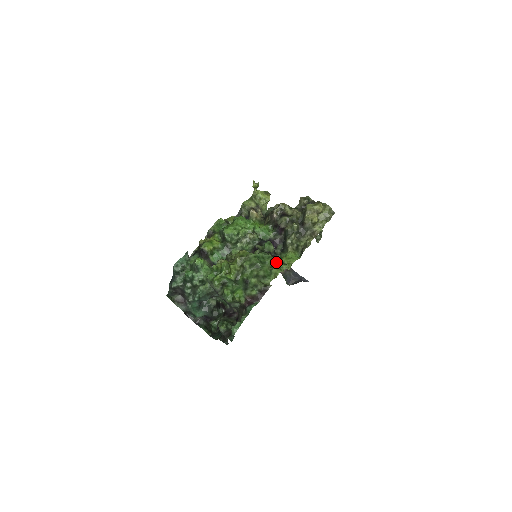
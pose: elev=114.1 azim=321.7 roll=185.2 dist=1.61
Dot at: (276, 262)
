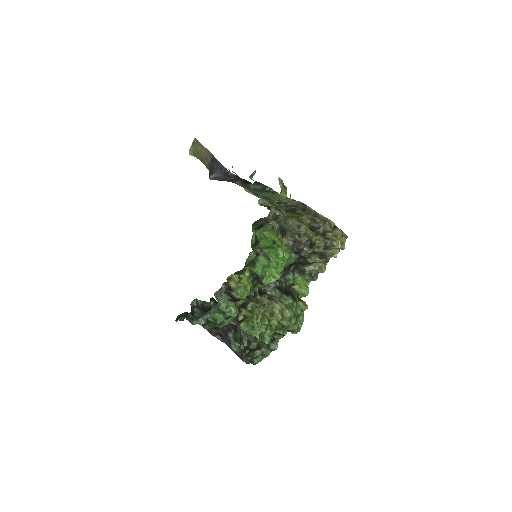
Dot at: occluded
